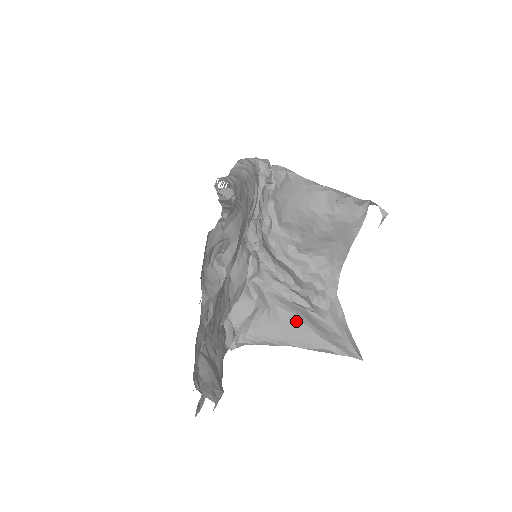
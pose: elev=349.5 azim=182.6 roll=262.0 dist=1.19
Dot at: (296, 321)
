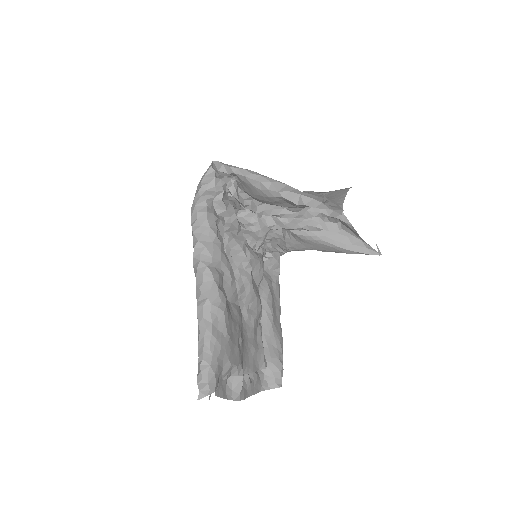
Dot at: (317, 241)
